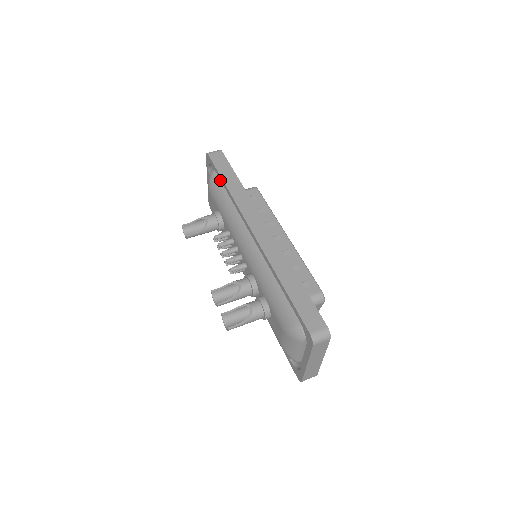
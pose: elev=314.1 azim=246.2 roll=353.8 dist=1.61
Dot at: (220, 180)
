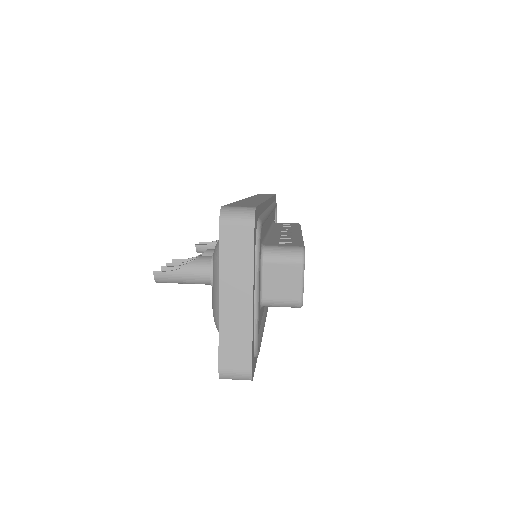
Dot at: occluded
